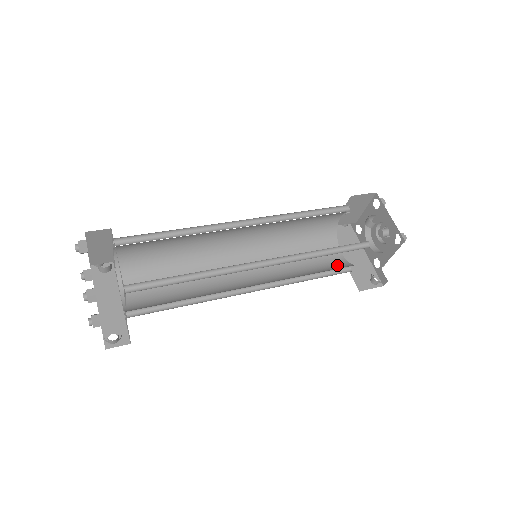
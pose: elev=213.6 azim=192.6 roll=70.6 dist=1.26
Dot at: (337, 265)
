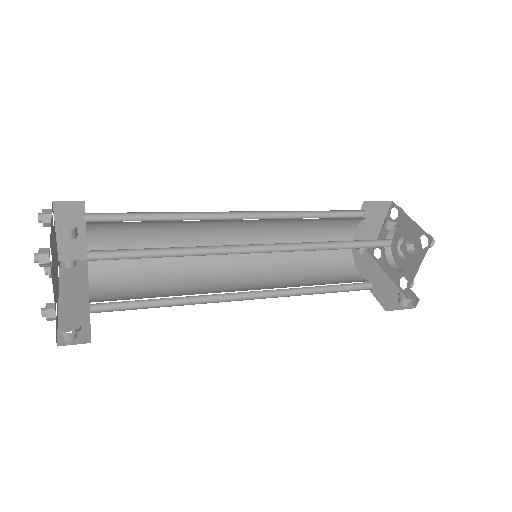
Dot at: (355, 281)
